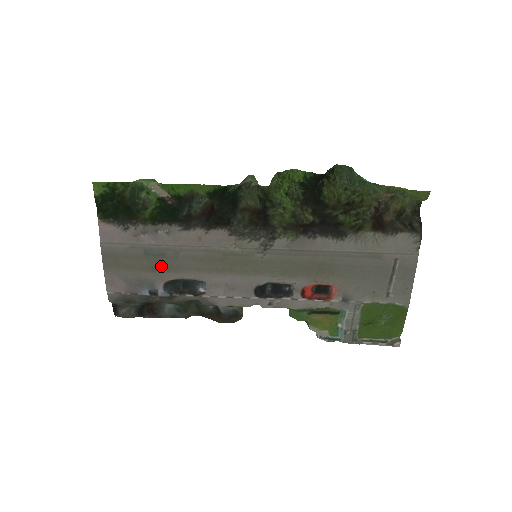
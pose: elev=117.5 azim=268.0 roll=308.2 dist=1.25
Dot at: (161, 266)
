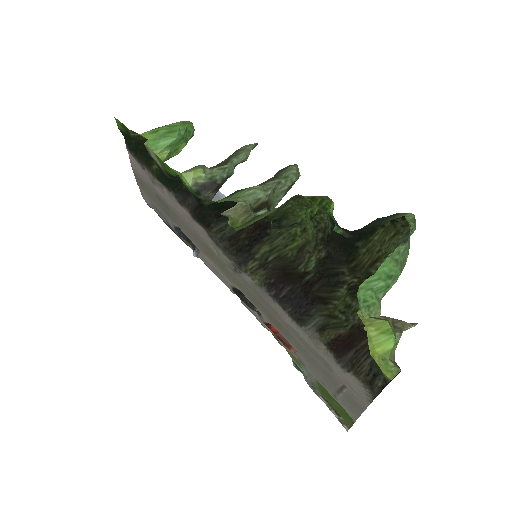
Dot at: (169, 214)
